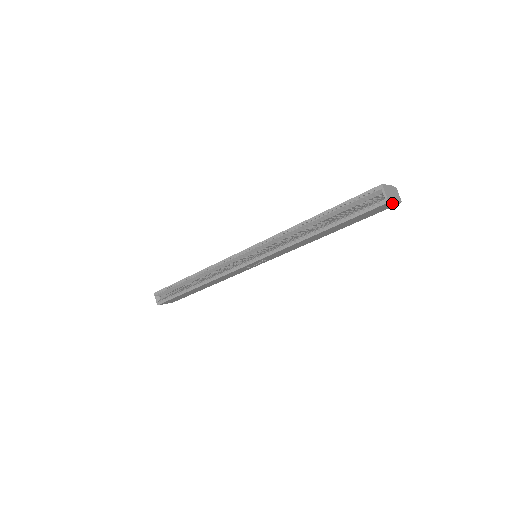
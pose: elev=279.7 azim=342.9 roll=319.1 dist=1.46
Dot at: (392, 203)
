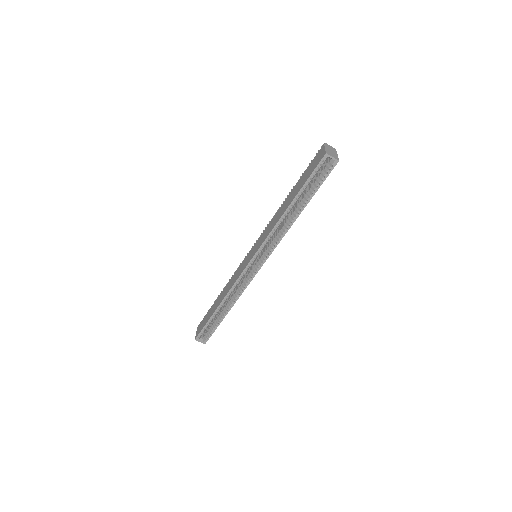
Dot at: (337, 157)
